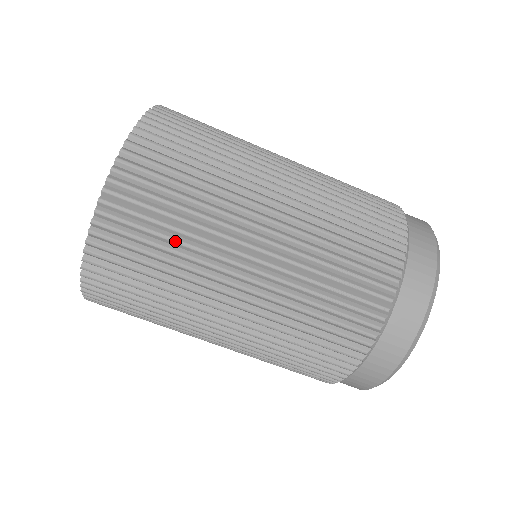
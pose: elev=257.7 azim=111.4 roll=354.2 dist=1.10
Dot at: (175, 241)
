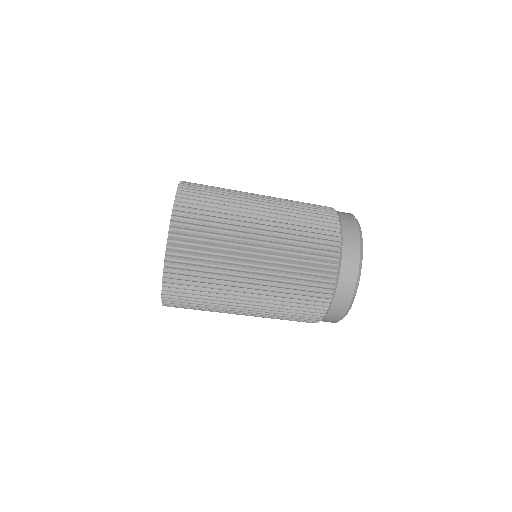
Dot at: occluded
